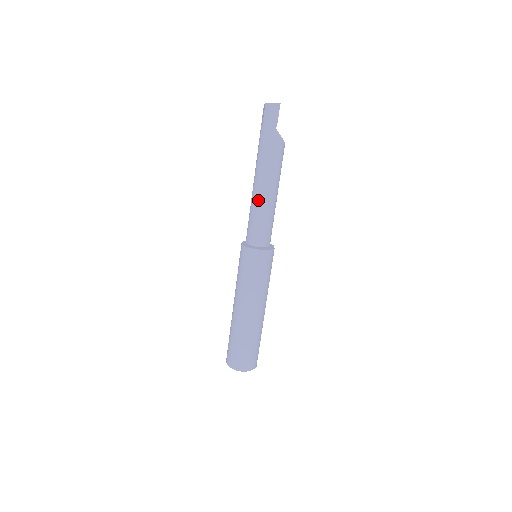
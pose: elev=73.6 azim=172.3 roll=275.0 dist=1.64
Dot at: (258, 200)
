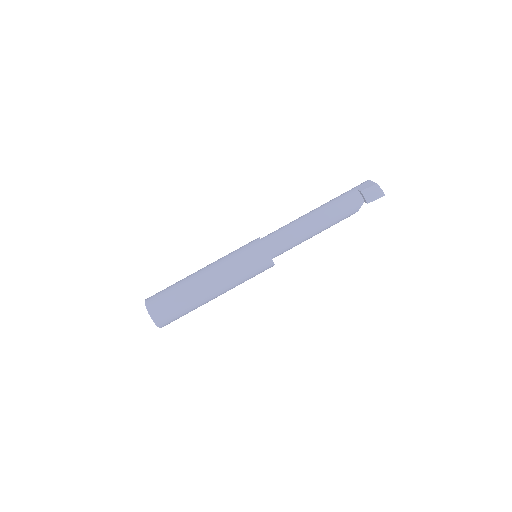
Dot at: (305, 227)
